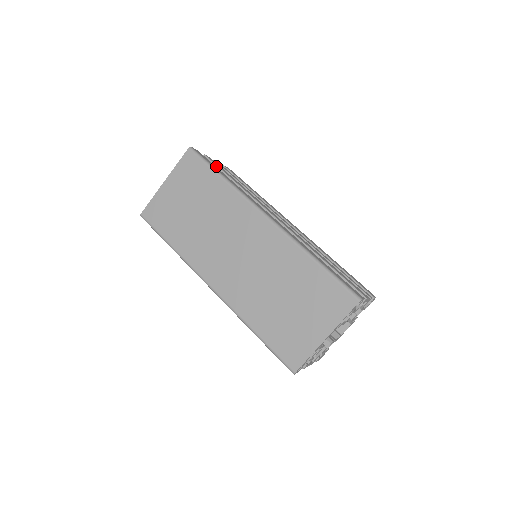
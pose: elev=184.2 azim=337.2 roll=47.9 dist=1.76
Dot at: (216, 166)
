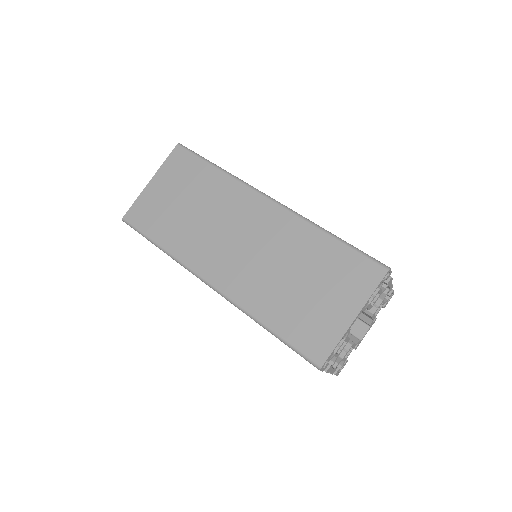
Dot at: occluded
